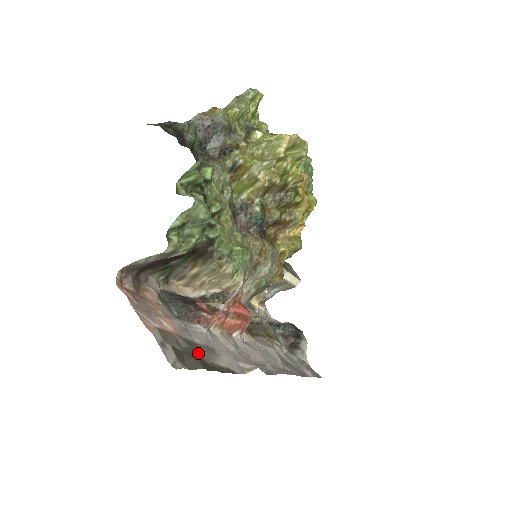
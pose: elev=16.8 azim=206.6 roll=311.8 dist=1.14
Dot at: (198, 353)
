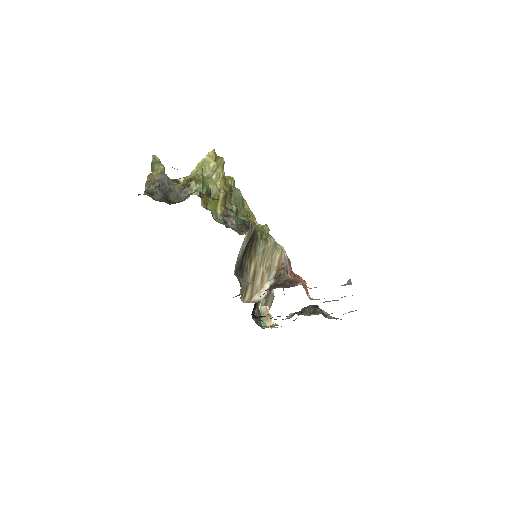
Dot at: occluded
